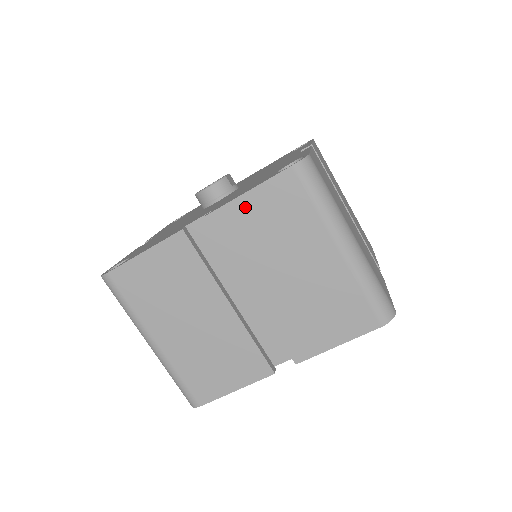
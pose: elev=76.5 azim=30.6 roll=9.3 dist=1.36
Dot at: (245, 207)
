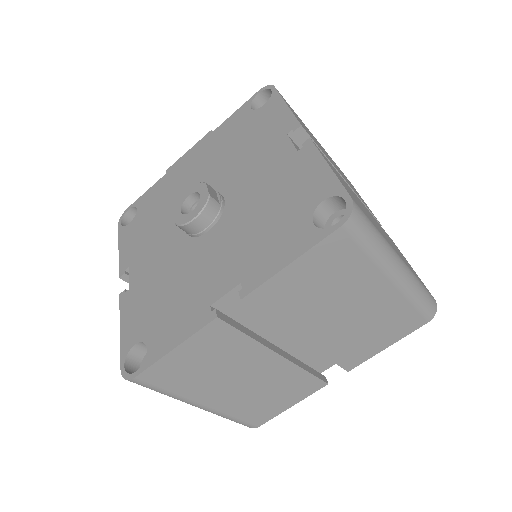
Dot at: (289, 278)
